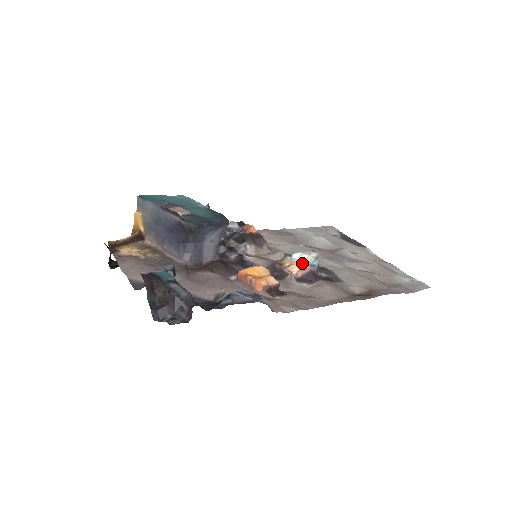
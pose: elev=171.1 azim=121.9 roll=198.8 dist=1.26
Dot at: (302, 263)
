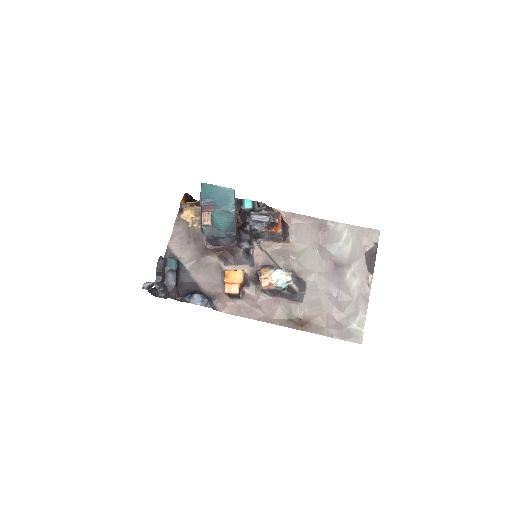
Dot at: (276, 280)
